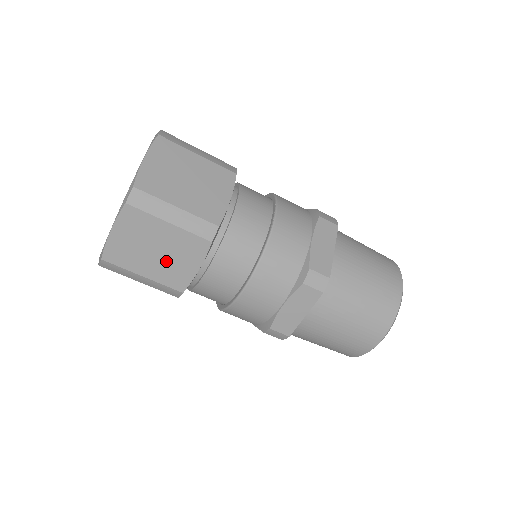
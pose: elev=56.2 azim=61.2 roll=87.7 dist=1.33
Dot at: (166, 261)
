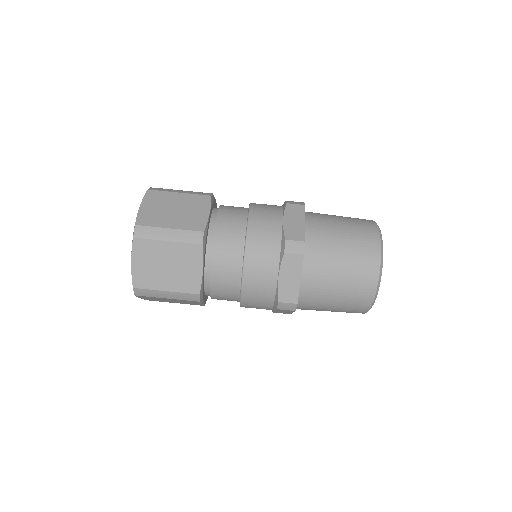
Dot at: (177, 272)
